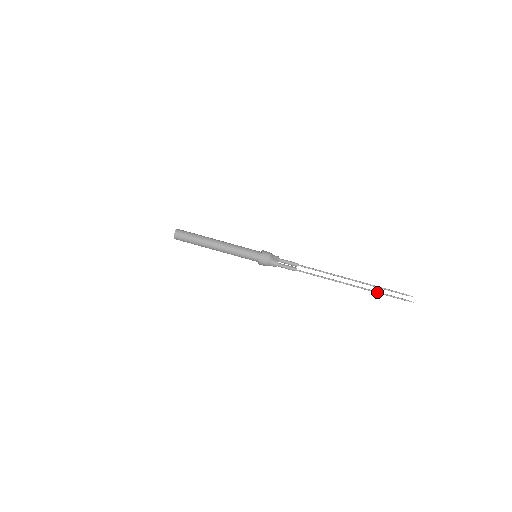
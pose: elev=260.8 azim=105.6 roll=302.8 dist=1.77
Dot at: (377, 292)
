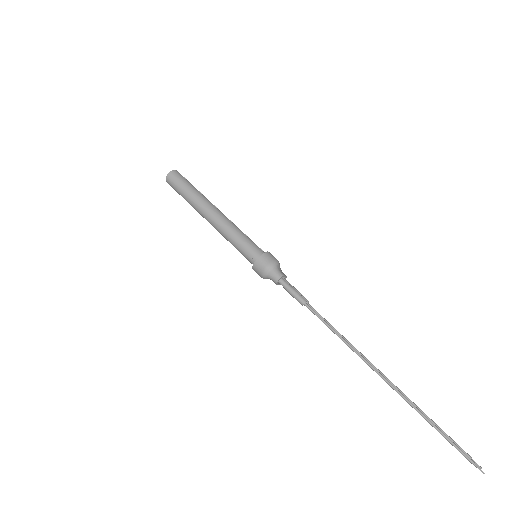
Dot at: (421, 412)
